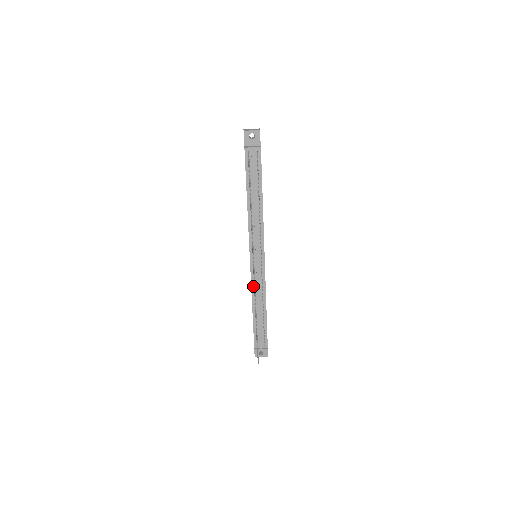
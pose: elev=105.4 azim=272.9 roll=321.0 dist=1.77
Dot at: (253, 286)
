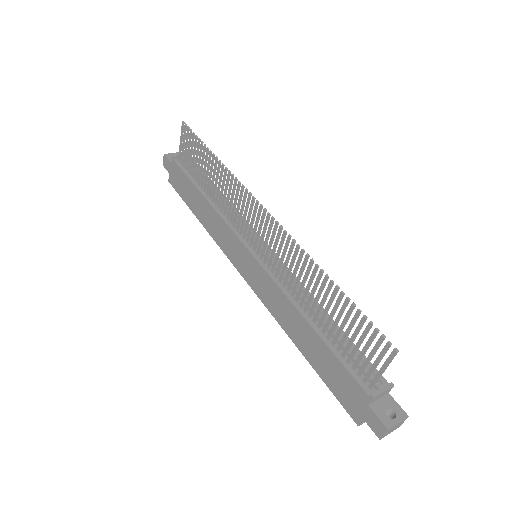
Dot at: (281, 286)
